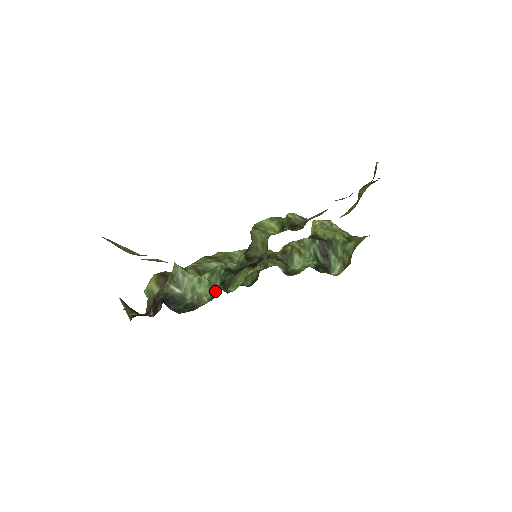
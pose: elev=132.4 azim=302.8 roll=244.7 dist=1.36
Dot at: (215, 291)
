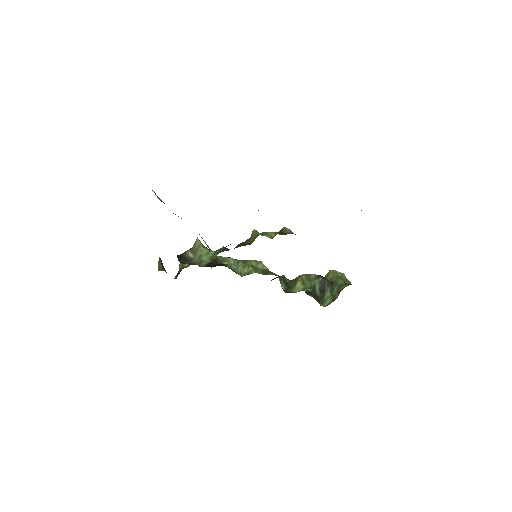
Dot at: occluded
